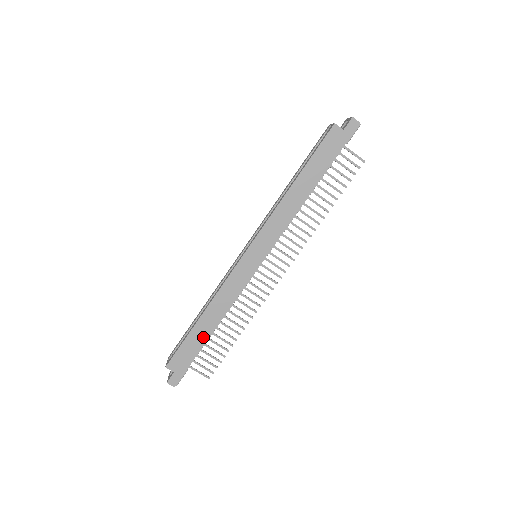
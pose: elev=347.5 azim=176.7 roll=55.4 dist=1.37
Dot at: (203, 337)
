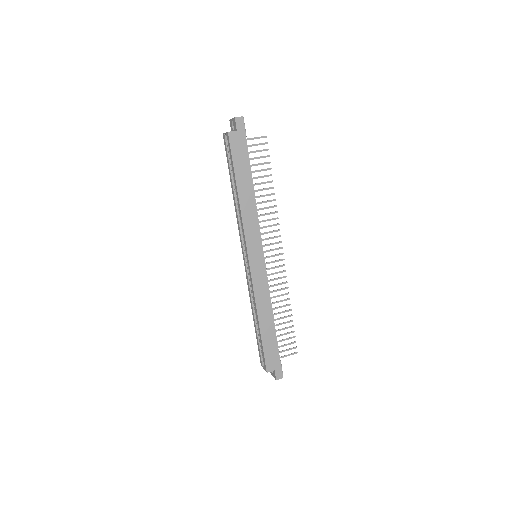
Dot at: (272, 334)
